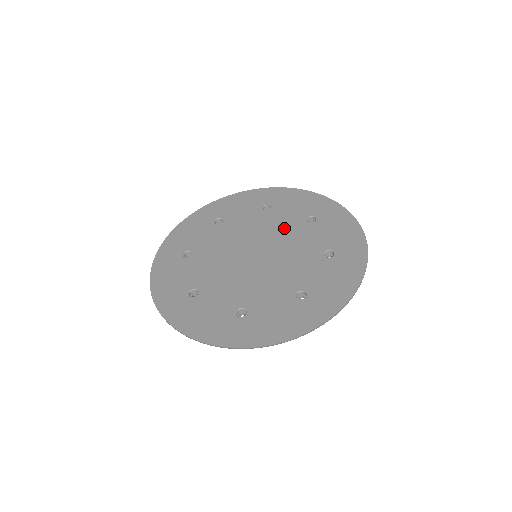
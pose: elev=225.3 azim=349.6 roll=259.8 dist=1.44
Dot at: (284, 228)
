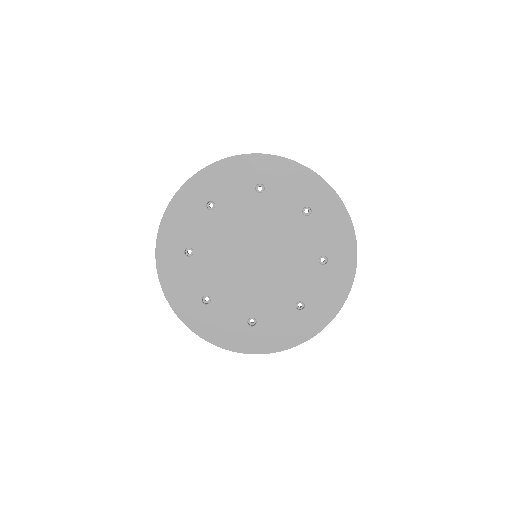
Dot at: (280, 223)
